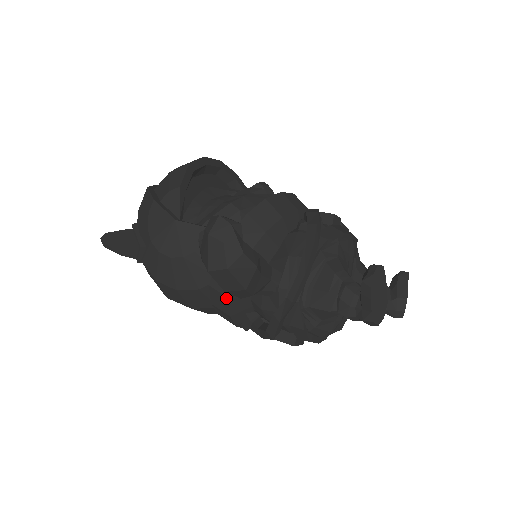
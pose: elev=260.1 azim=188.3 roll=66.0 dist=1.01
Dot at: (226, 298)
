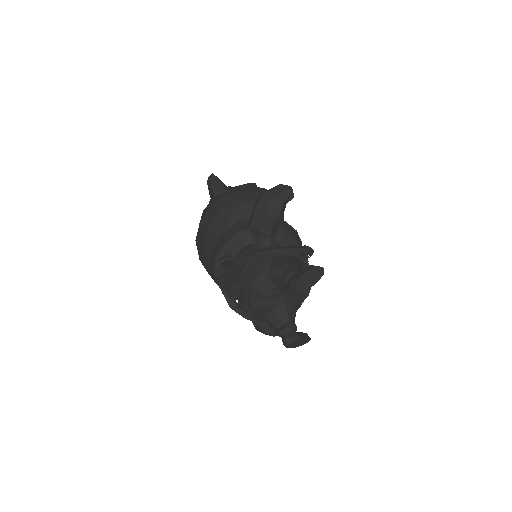
Dot at: (237, 231)
